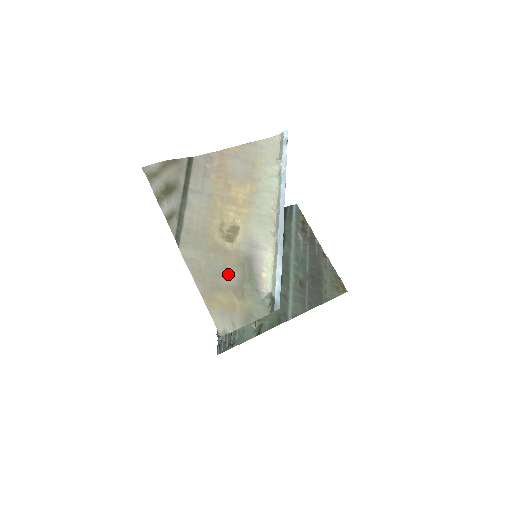
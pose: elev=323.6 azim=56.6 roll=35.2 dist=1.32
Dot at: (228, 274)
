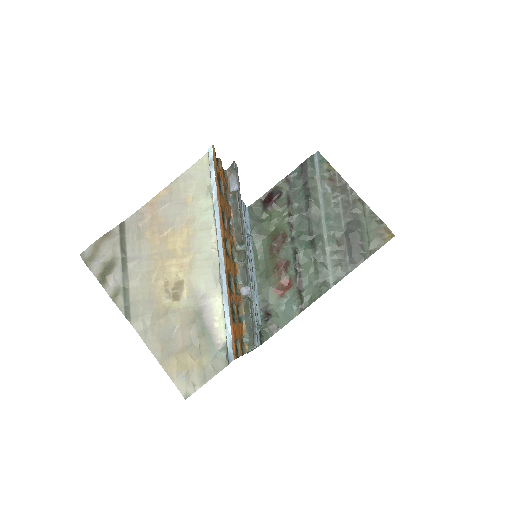
Dot at: (181, 335)
